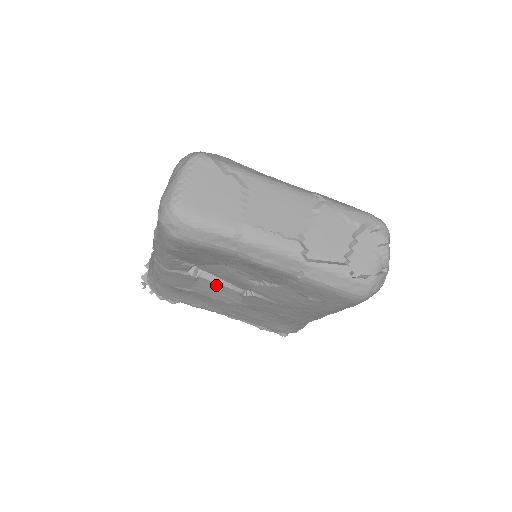
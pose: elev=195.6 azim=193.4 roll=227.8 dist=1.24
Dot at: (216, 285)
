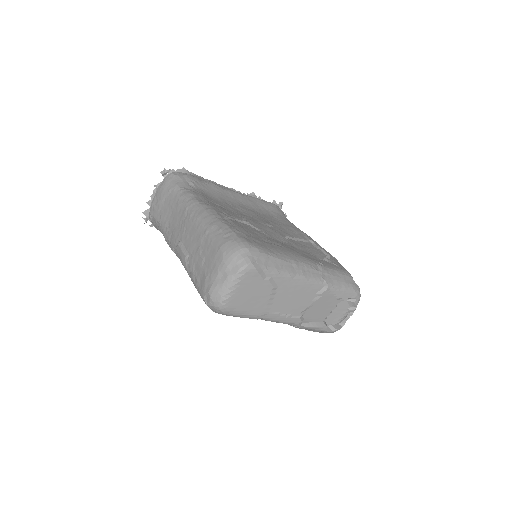
Dot at: occluded
